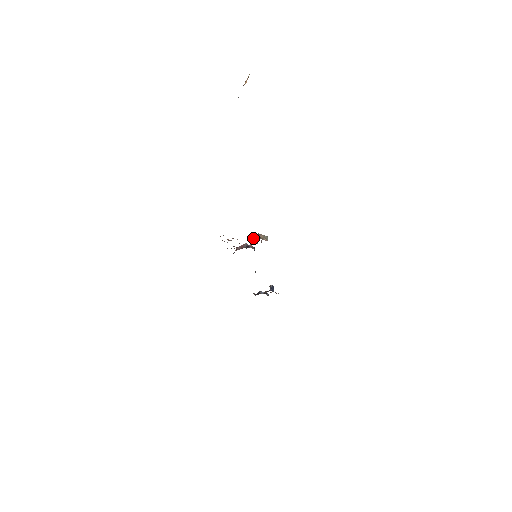
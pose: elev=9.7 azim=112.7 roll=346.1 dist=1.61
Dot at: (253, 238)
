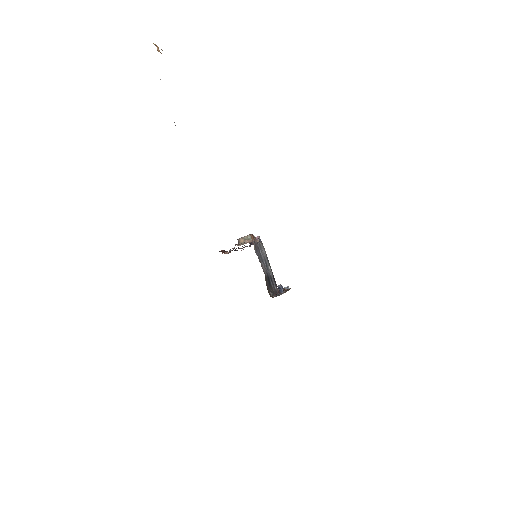
Dot at: occluded
